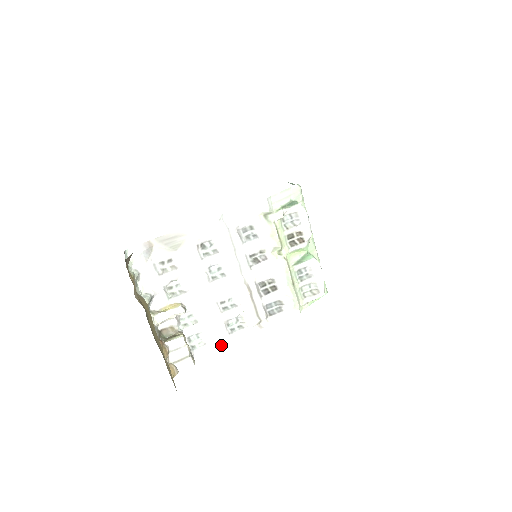
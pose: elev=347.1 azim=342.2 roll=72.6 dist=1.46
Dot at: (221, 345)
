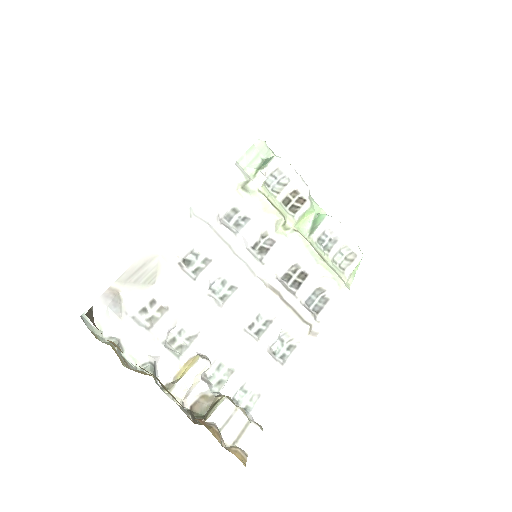
Dot at: (280, 386)
